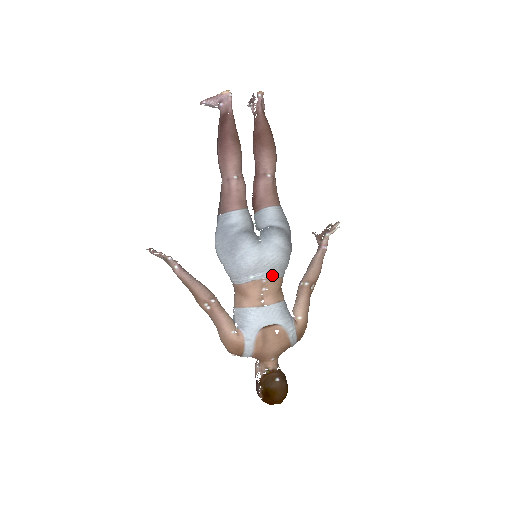
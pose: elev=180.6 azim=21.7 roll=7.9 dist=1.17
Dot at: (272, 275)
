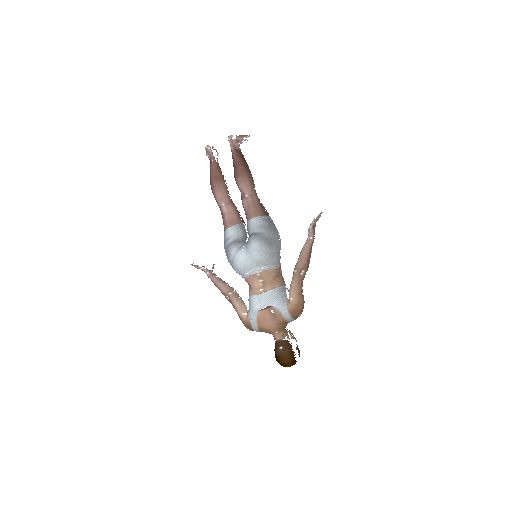
Dot at: (262, 269)
